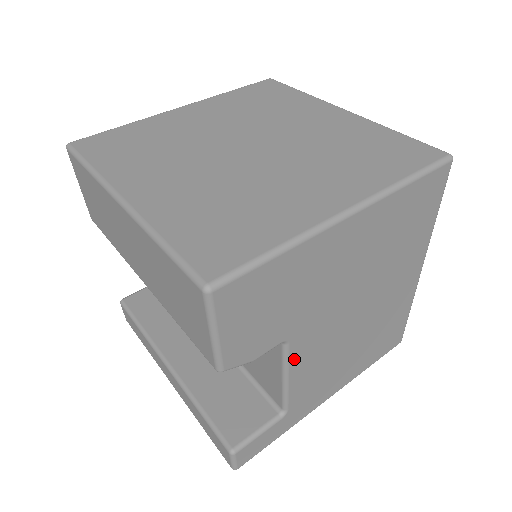
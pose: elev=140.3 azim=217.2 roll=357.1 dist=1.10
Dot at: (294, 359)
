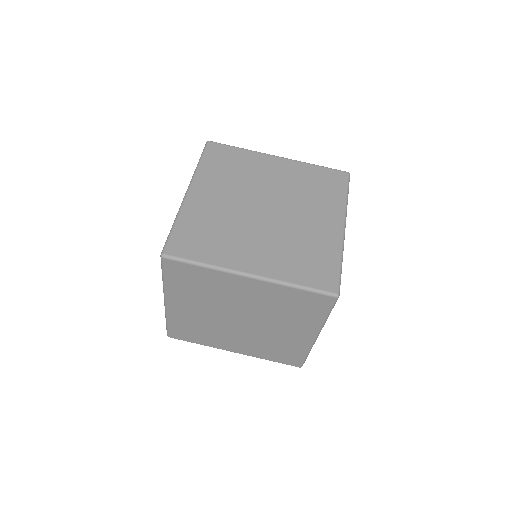
Dot at: occluded
